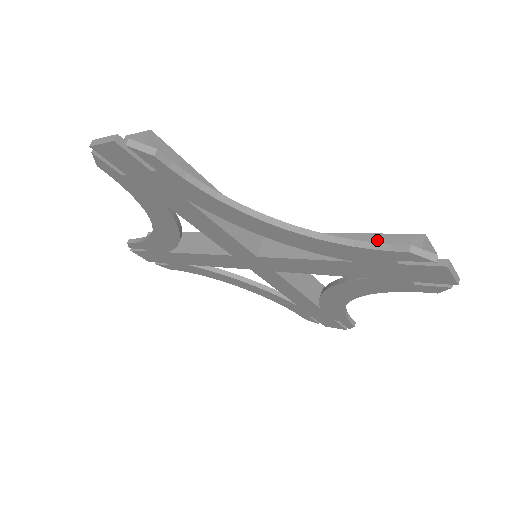
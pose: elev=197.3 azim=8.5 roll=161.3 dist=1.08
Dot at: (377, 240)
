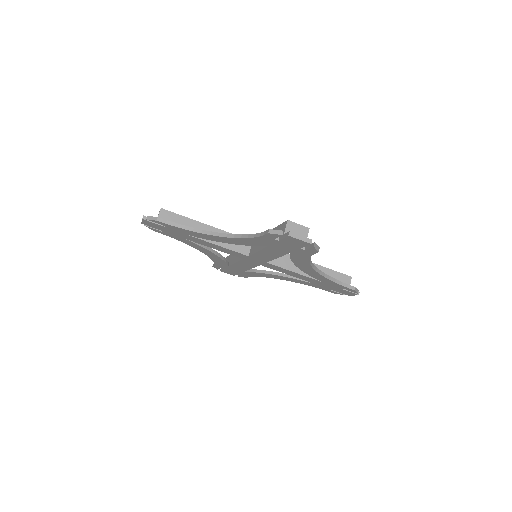
Dot at: (333, 274)
